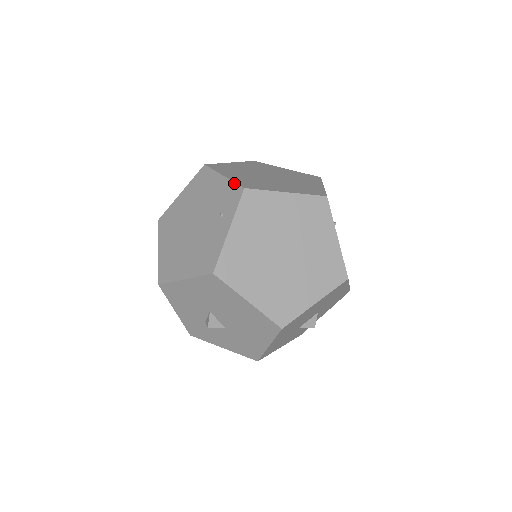
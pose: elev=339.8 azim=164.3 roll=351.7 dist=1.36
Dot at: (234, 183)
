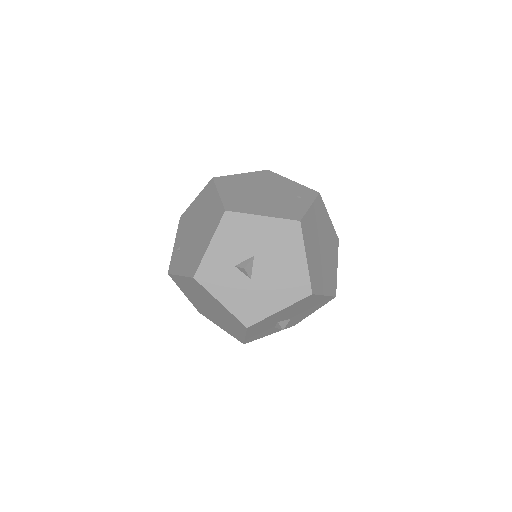
Dot at: occluded
